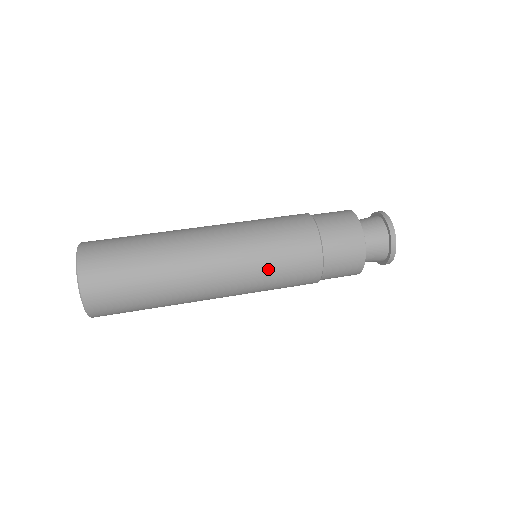
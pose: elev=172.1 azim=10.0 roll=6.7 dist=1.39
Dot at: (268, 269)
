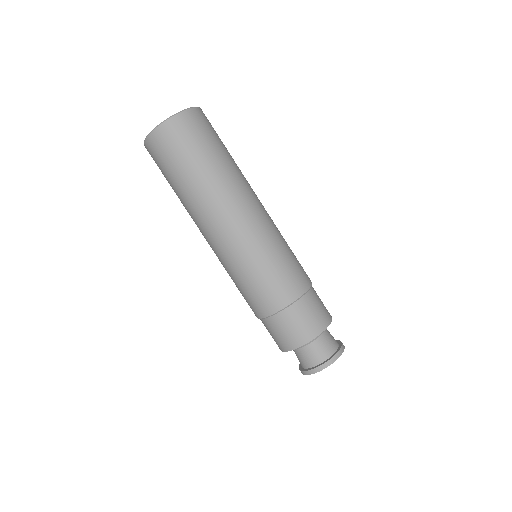
Dot at: (278, 249)
